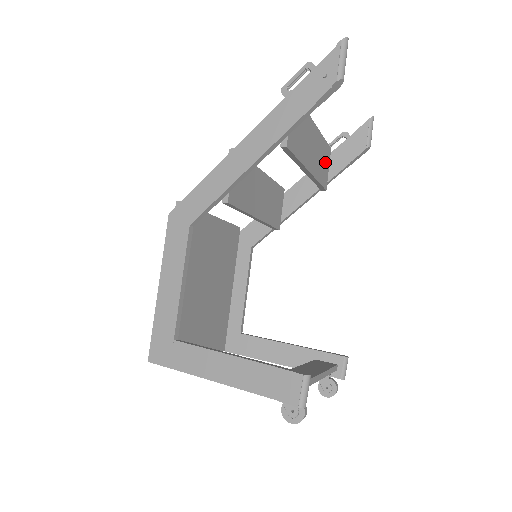
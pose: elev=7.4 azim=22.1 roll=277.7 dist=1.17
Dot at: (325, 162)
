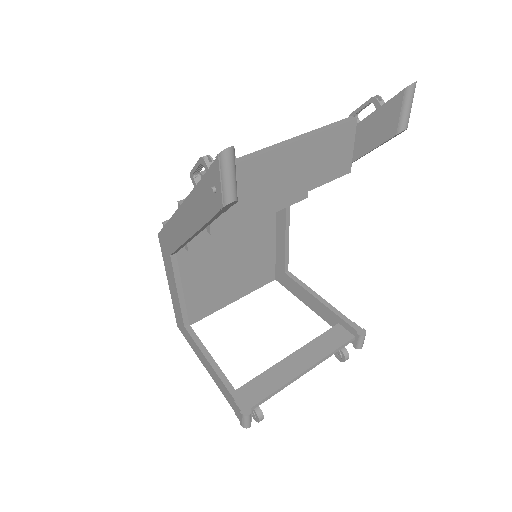
Dot at: (339, 149)
